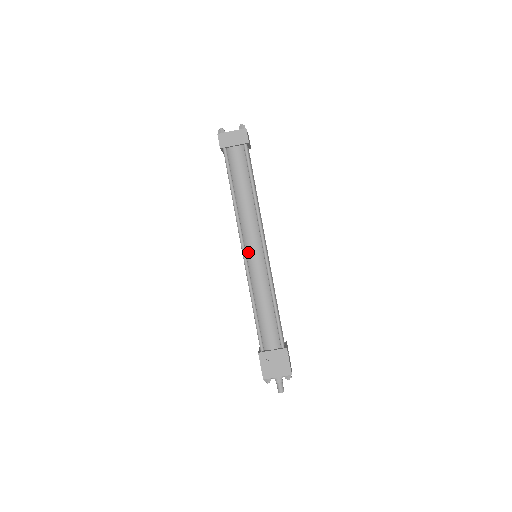
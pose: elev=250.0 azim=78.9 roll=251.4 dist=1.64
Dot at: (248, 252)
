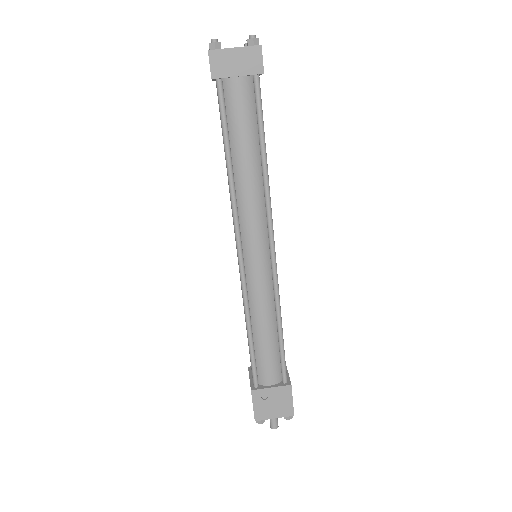
Dot at: (247, 255)
